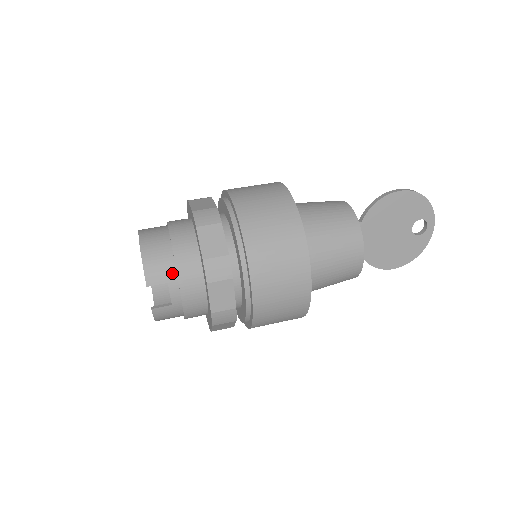
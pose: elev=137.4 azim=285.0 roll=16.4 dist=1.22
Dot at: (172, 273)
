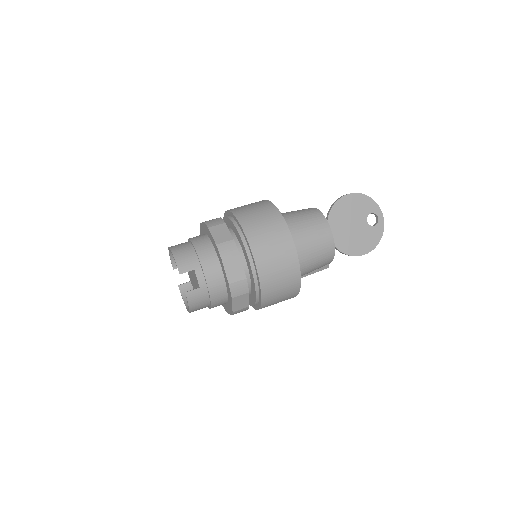
Dot at: (196, 263)
